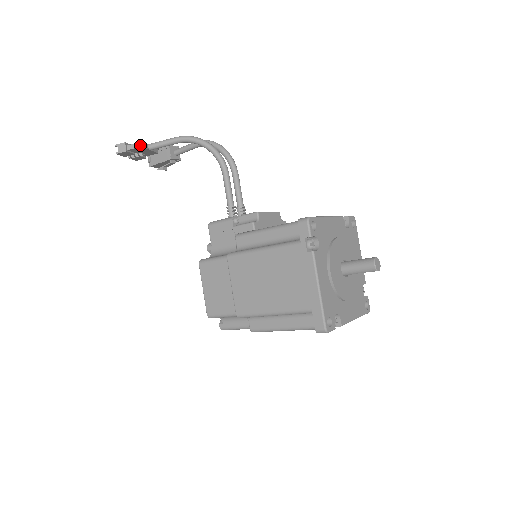
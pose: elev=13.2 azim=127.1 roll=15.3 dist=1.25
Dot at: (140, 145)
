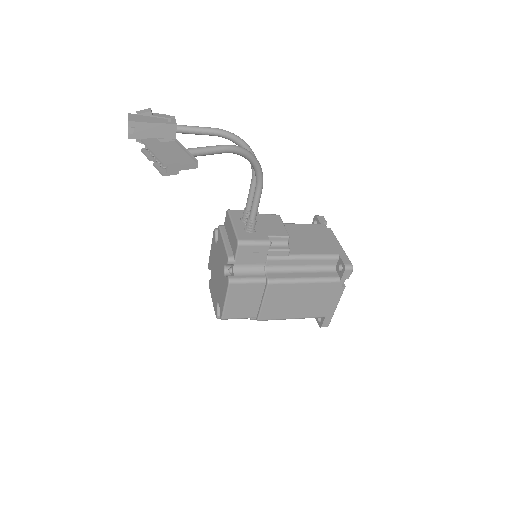
Dot at: (197, 166)
